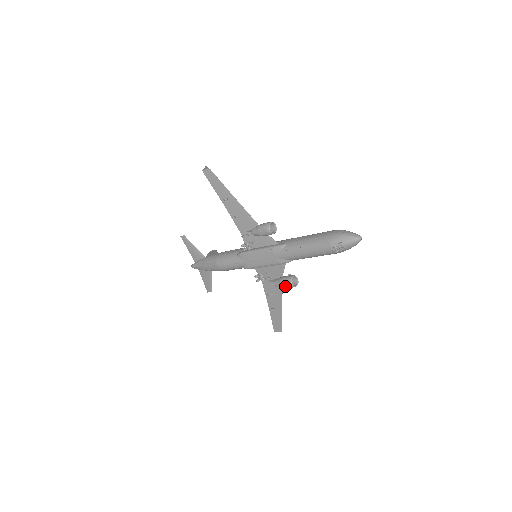
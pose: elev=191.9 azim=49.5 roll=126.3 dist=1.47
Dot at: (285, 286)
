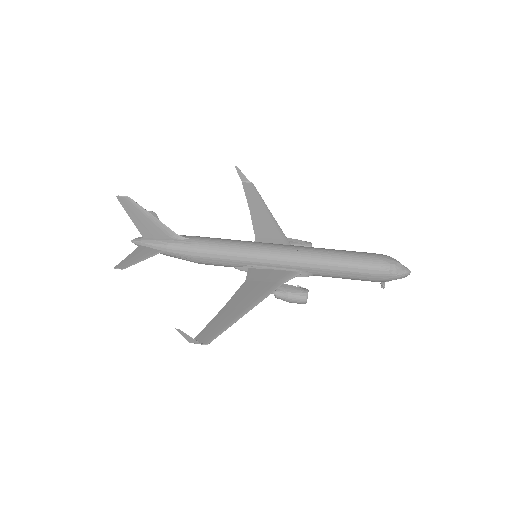
Dot at: occluded
